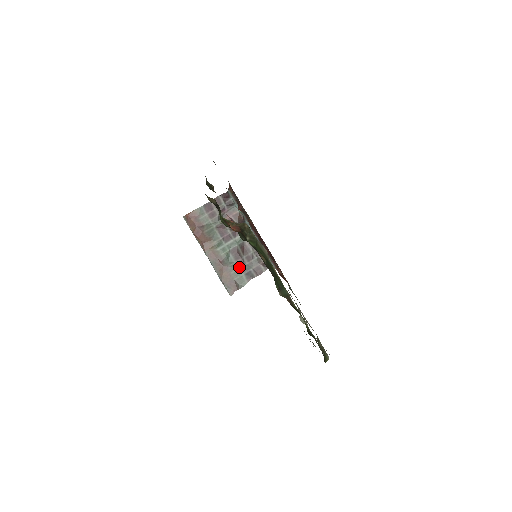
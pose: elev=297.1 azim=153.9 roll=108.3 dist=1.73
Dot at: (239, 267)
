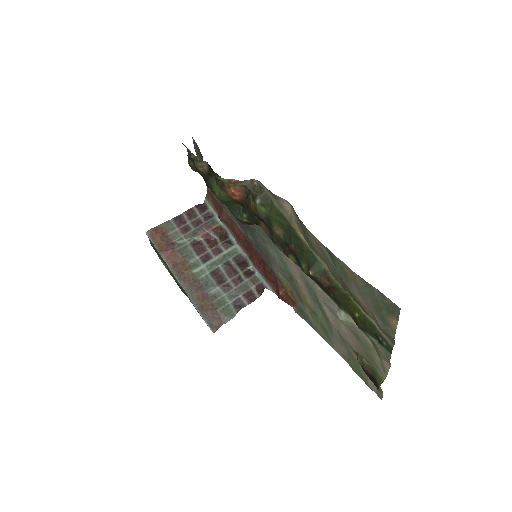
Dot at: (224, 294)
